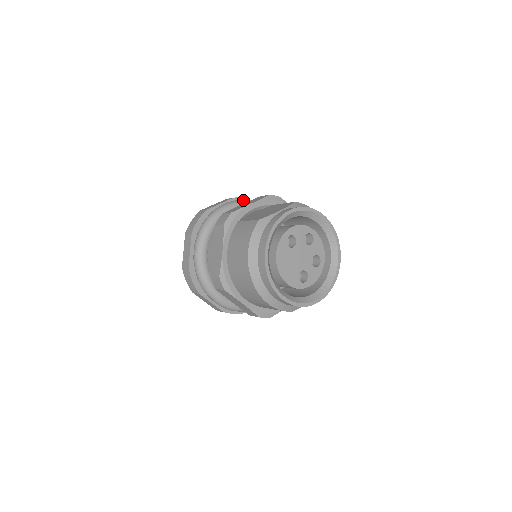
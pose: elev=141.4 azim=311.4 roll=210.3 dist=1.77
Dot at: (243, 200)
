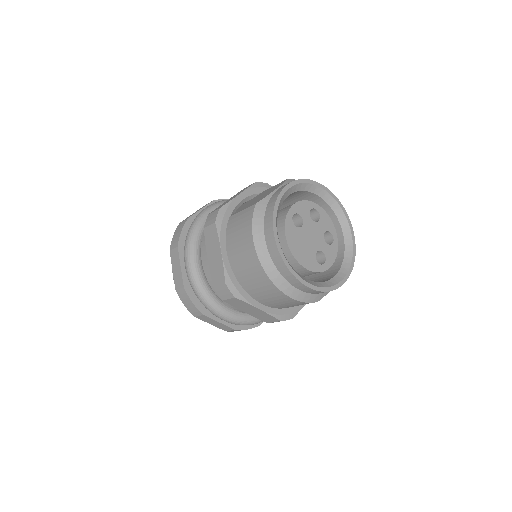
Dot at: (225, 200)
